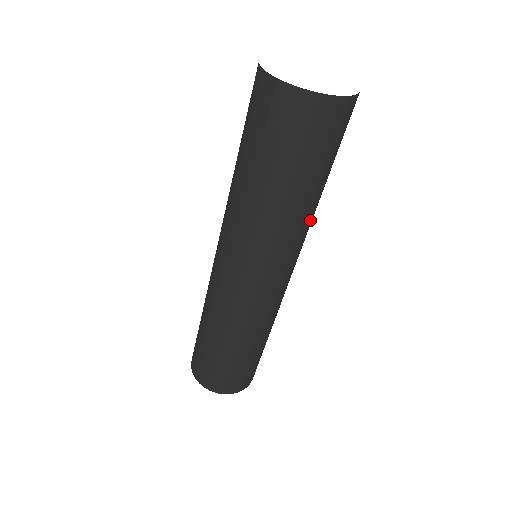
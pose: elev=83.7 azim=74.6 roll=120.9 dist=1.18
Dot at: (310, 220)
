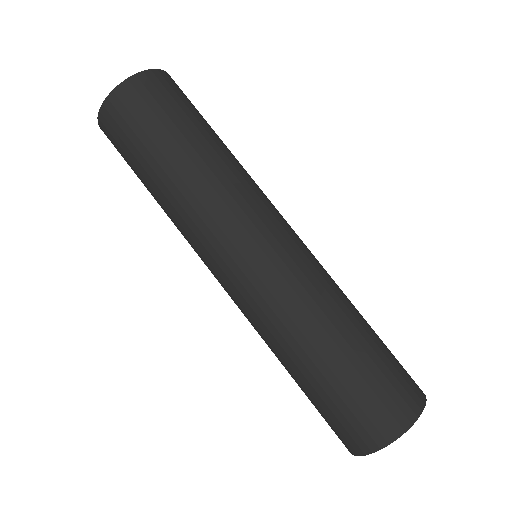
Dot at: (244, 169)
